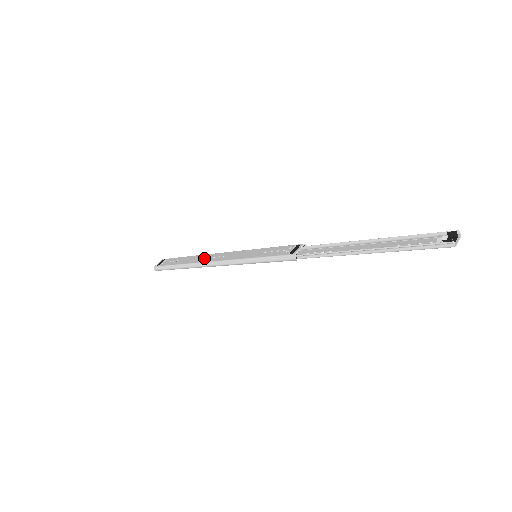
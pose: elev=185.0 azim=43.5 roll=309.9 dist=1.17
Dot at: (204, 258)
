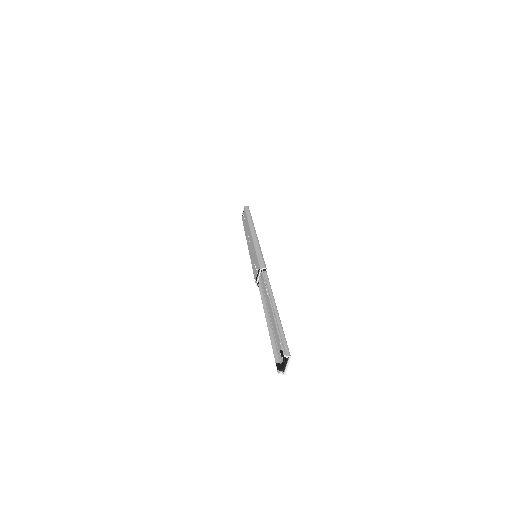
Dot at: (247, 232)
